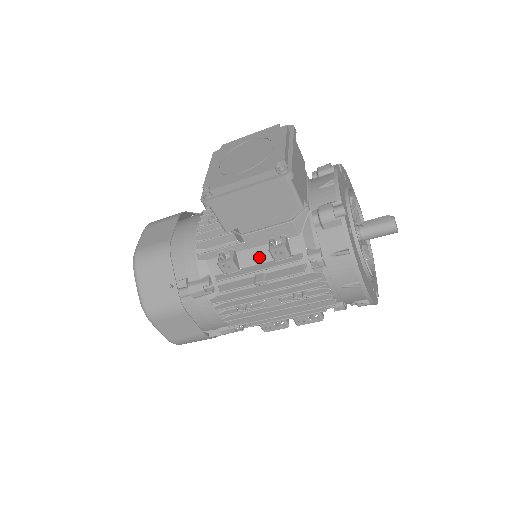
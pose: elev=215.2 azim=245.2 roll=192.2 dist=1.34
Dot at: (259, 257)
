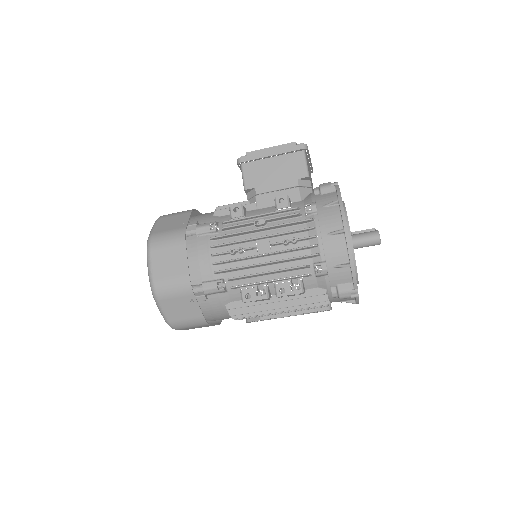
Dot at: (264, 212)
